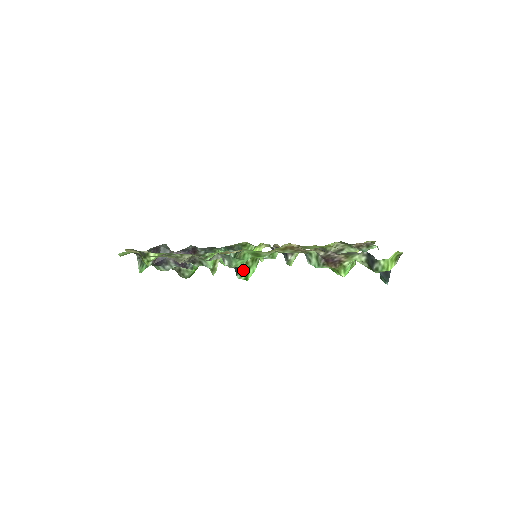
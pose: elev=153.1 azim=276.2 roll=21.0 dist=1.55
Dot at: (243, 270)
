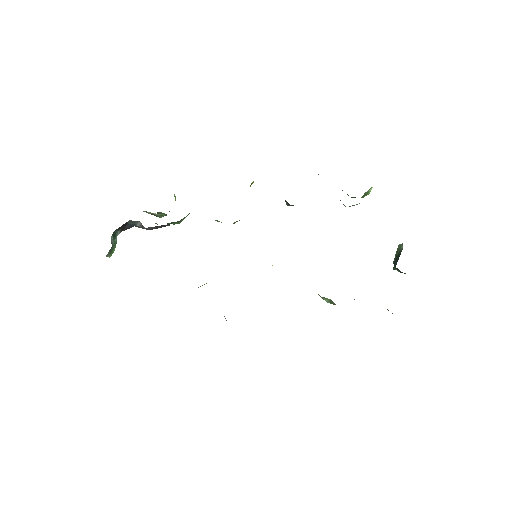
Dot at: occluded
